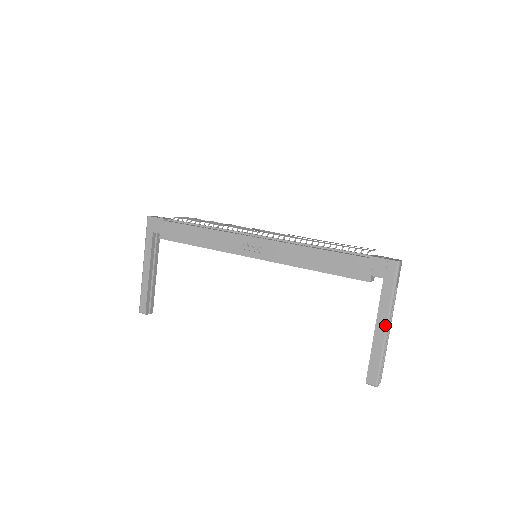
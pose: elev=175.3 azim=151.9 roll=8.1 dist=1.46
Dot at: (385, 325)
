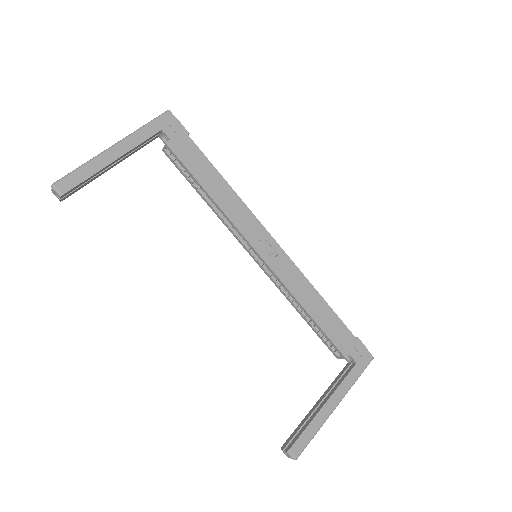
Dot at: (336, 404)
